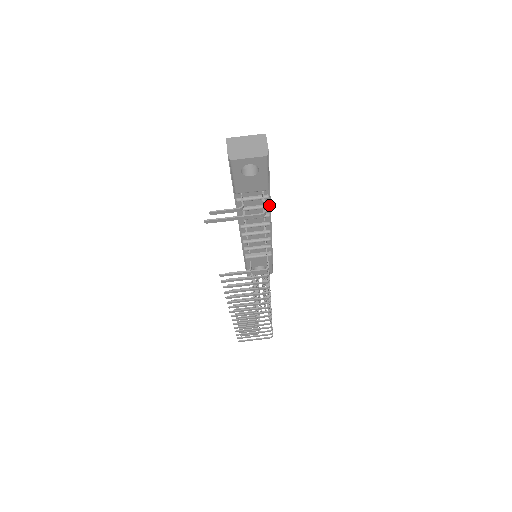
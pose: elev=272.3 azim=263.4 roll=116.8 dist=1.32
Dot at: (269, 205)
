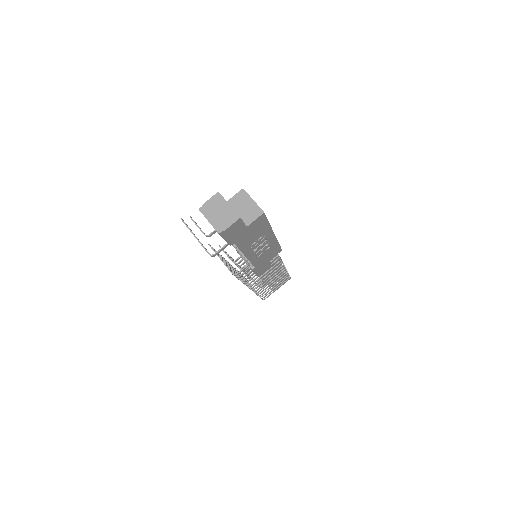
Dot at: (239, 250)
